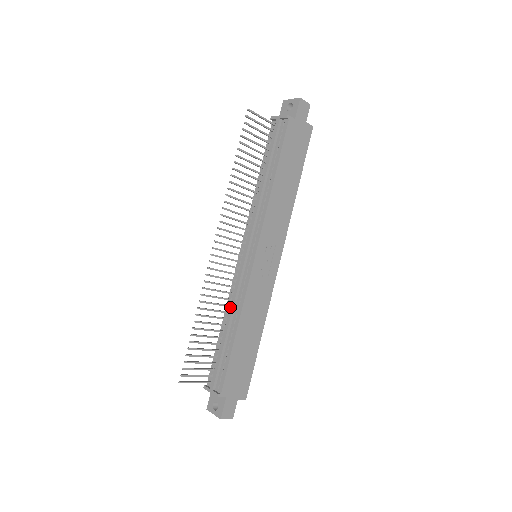
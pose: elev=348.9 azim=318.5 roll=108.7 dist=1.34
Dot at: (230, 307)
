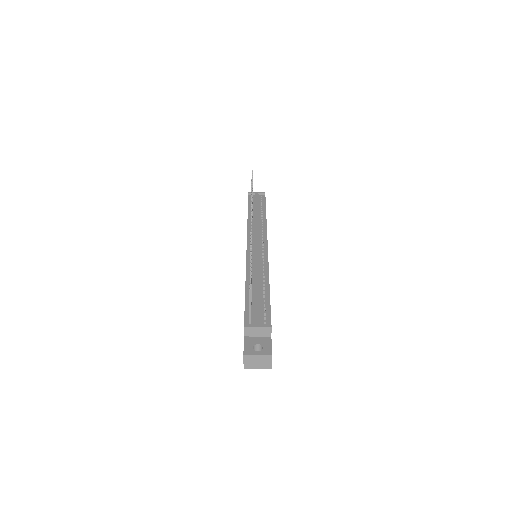
Dot at: (256, 271)
